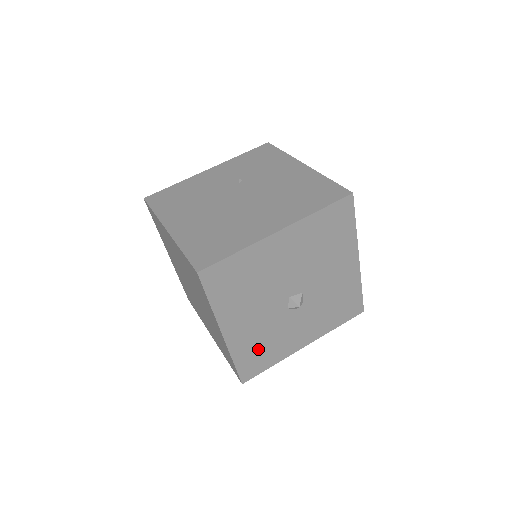
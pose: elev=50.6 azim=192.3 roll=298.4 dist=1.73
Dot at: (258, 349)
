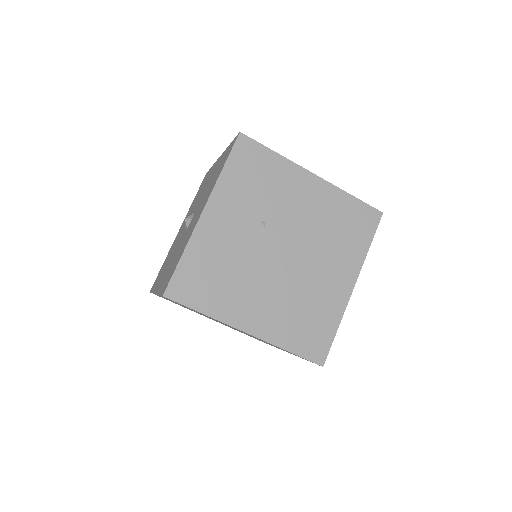
Dot at: occluded
